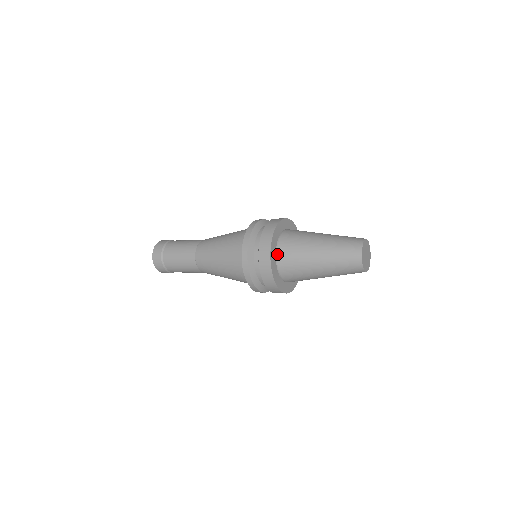
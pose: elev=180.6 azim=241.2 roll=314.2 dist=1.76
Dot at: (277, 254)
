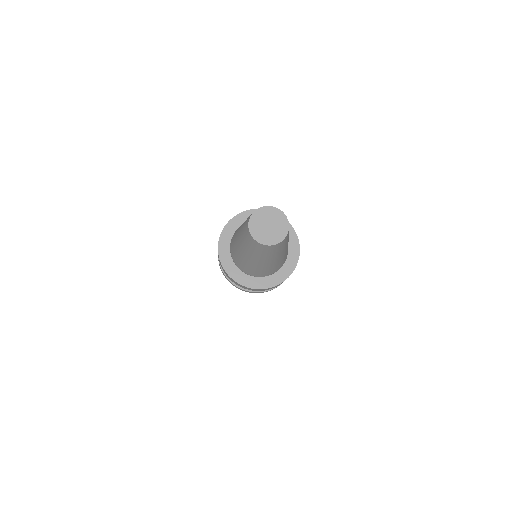
Dot at: (243, 272)
